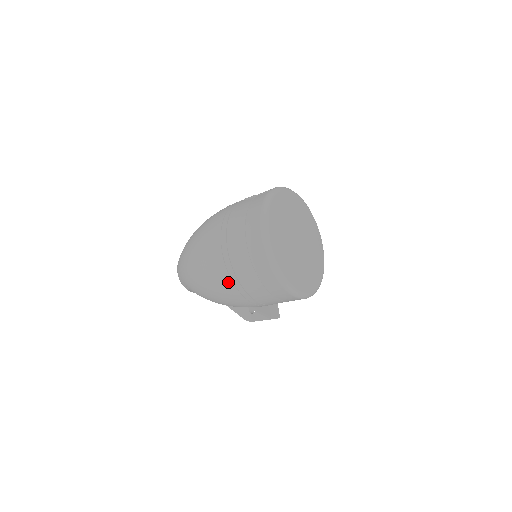
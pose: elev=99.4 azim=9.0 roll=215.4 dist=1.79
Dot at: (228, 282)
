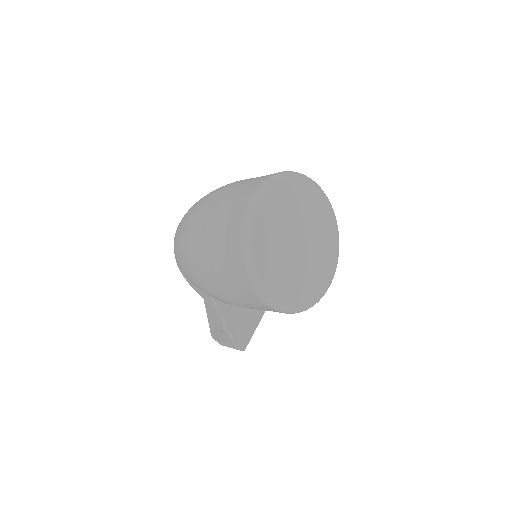
Dot at: (199, 235)
